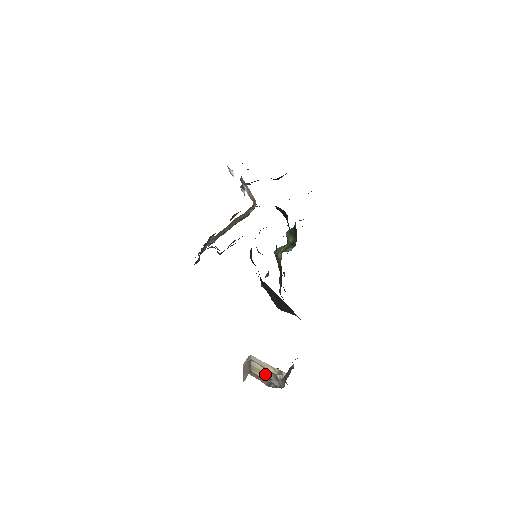
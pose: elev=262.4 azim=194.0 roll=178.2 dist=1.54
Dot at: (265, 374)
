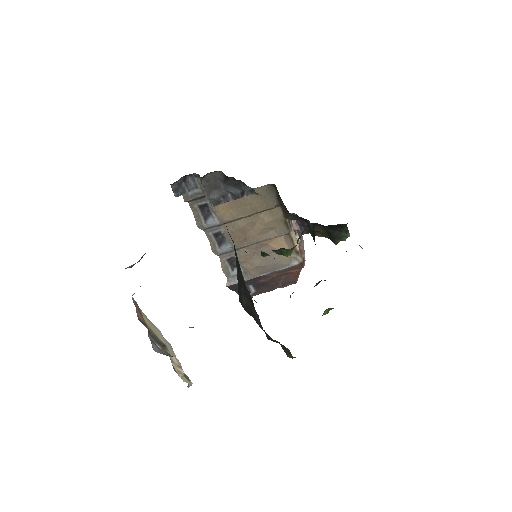
Dot at: (159, 344)
